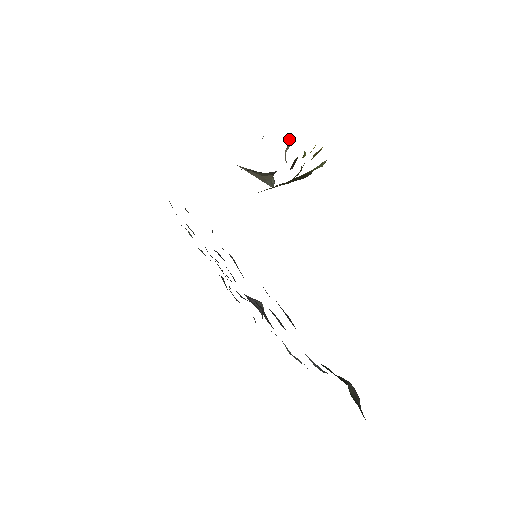
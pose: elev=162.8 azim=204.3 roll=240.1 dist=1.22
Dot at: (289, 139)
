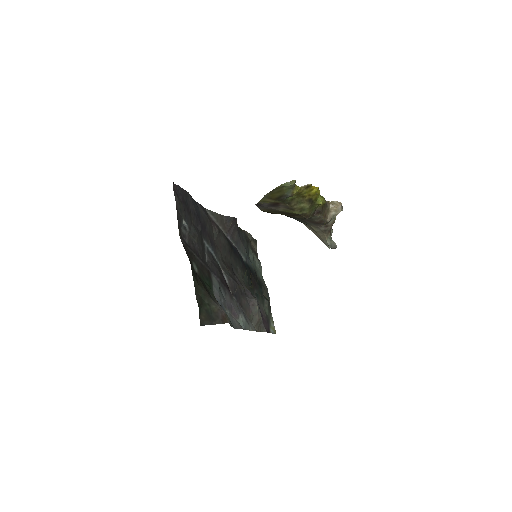
Dot at: (333, 203)
